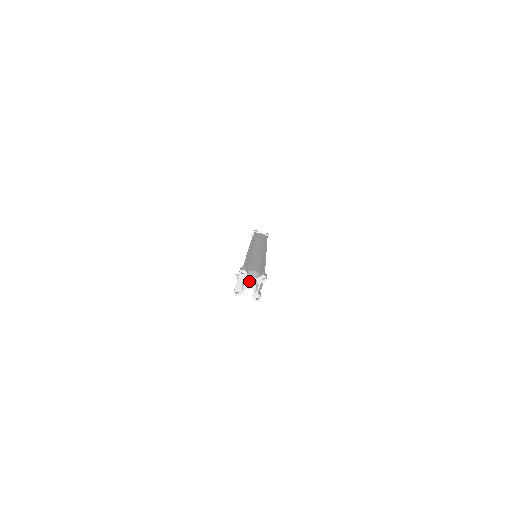
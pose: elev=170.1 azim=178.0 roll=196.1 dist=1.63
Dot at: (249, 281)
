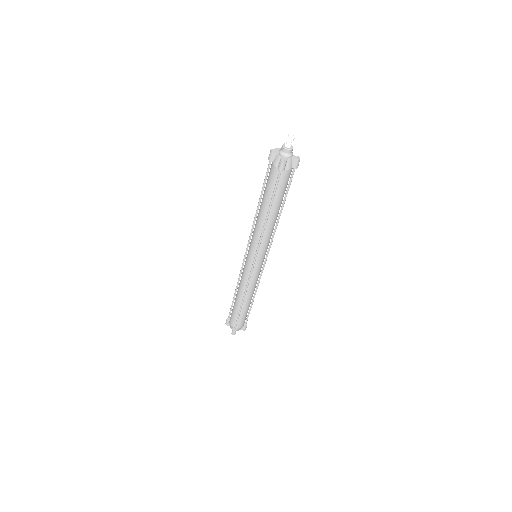
Dot at: (291, 145)
